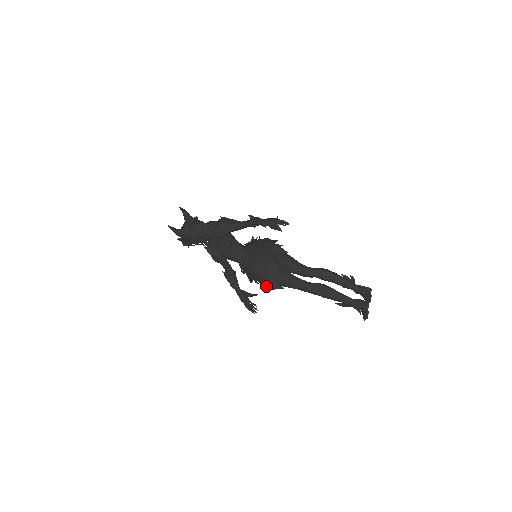
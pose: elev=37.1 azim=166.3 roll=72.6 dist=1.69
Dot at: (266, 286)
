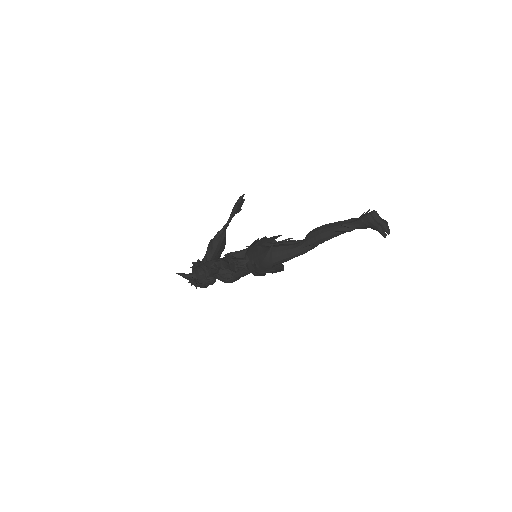
Dot at: (262, 260)
